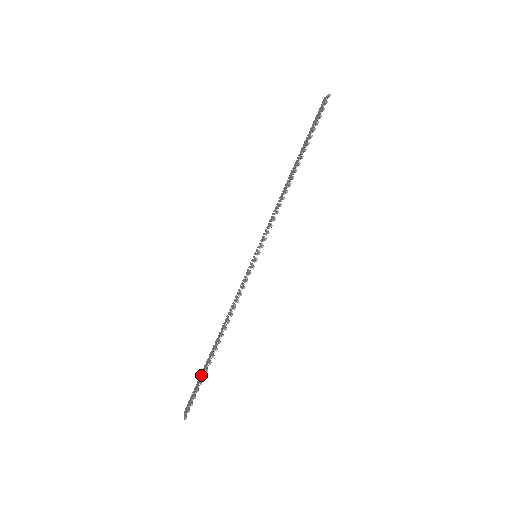
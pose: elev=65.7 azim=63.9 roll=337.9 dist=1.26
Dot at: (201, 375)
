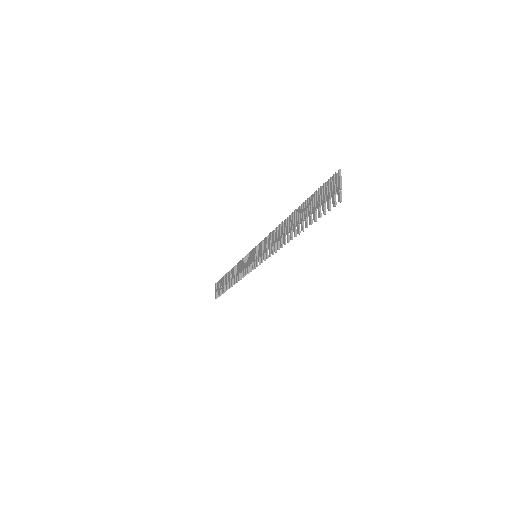
Dot at: (223, 279)
